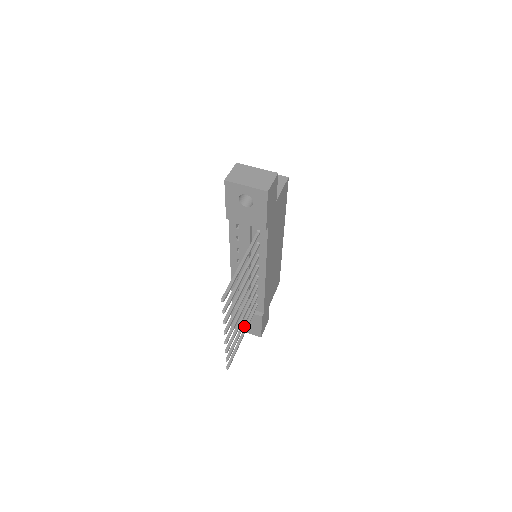
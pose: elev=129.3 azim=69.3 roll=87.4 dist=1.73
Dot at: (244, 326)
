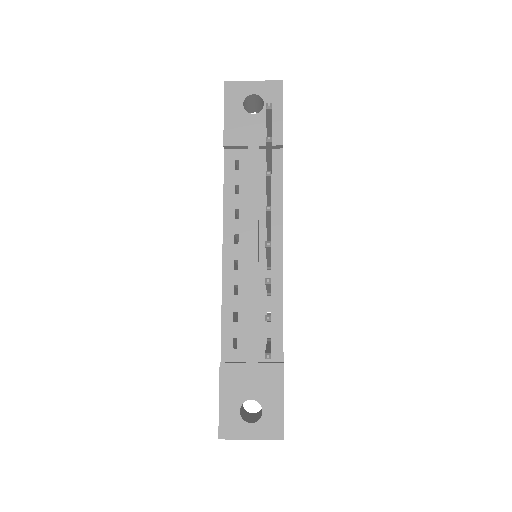
Dot at: (246, 421)
